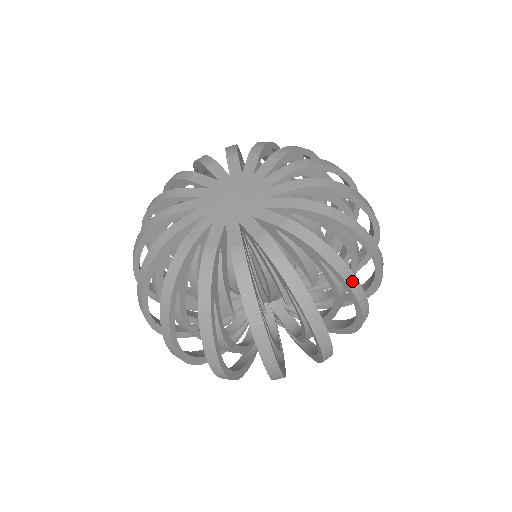
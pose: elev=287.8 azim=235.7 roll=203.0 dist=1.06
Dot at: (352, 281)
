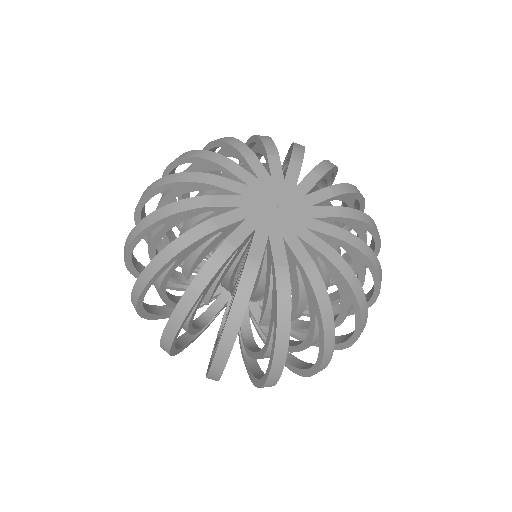
Dot at: (280, 359)
